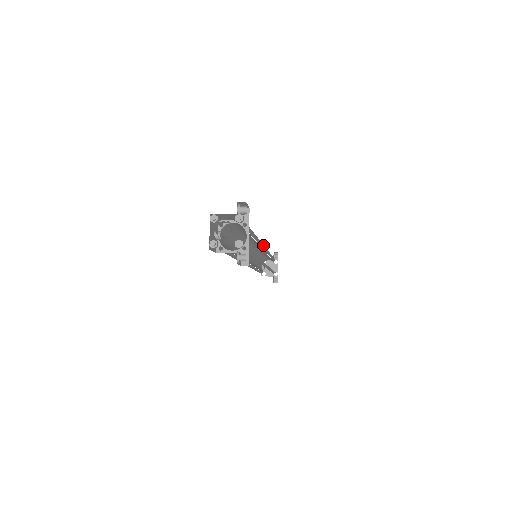
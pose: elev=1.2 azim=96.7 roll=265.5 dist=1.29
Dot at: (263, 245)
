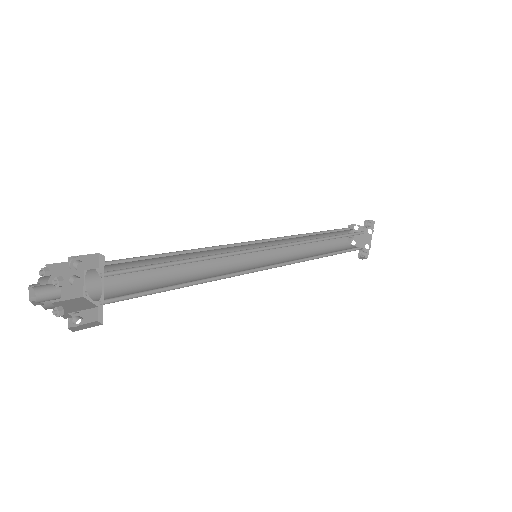
Dot at: (259, 247)
